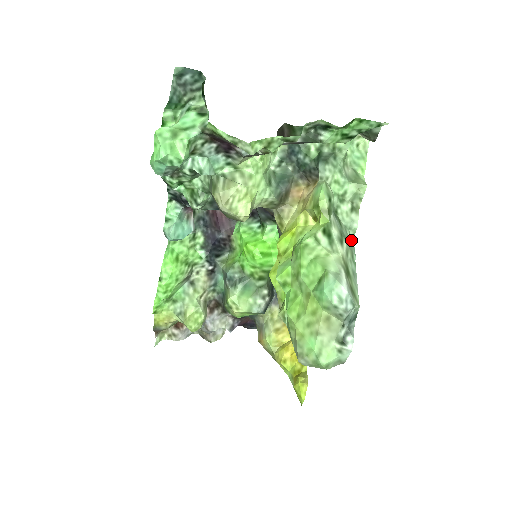
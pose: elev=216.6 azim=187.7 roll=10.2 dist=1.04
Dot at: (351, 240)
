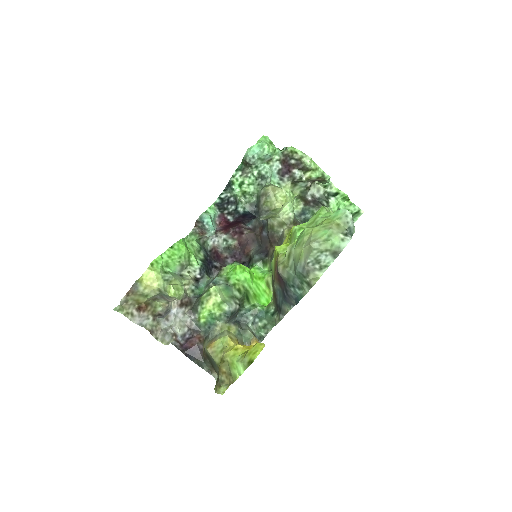
Dot at: occluded
